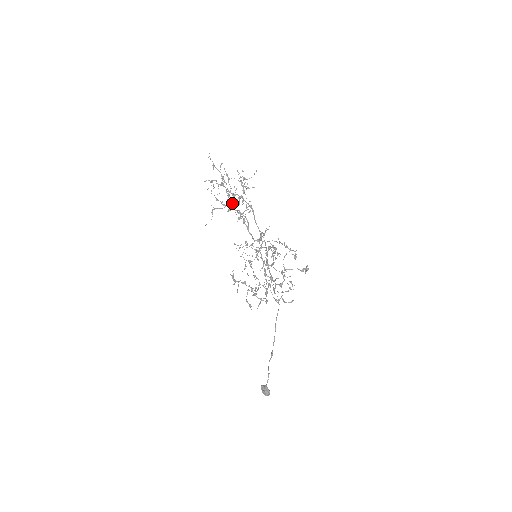
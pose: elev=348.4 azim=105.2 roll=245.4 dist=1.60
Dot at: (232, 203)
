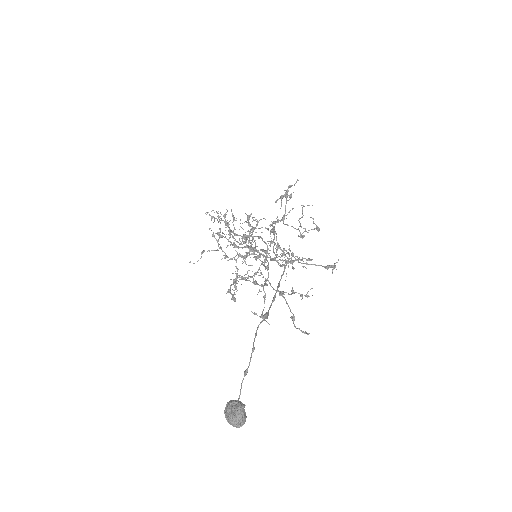
Dot at: (232, 236)
